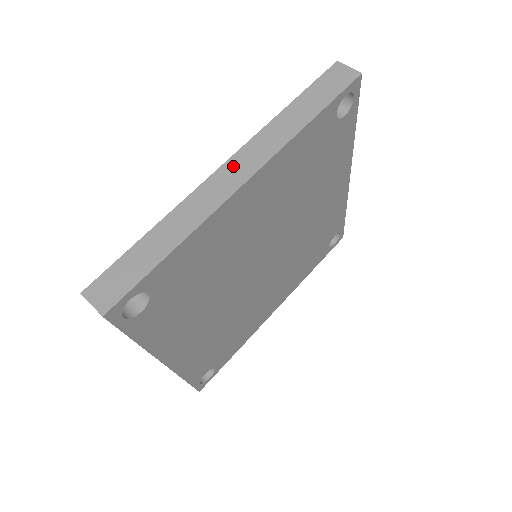
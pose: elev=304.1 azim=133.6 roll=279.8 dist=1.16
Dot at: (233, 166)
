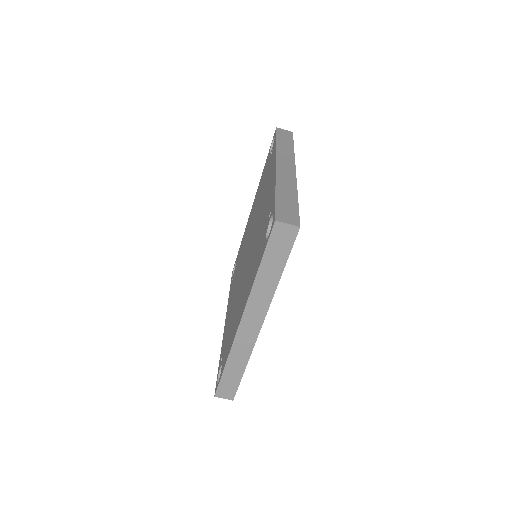
Dot at: (247, 321)
